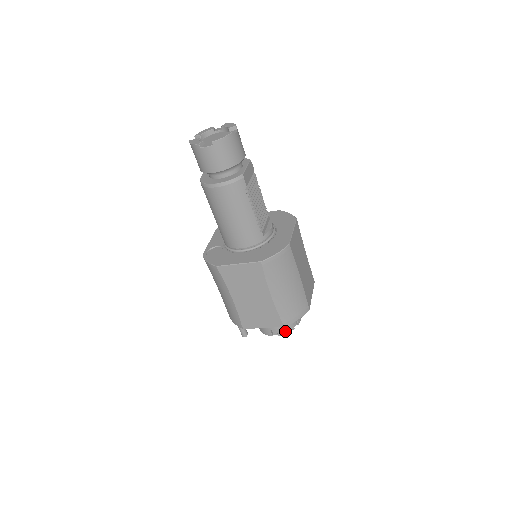
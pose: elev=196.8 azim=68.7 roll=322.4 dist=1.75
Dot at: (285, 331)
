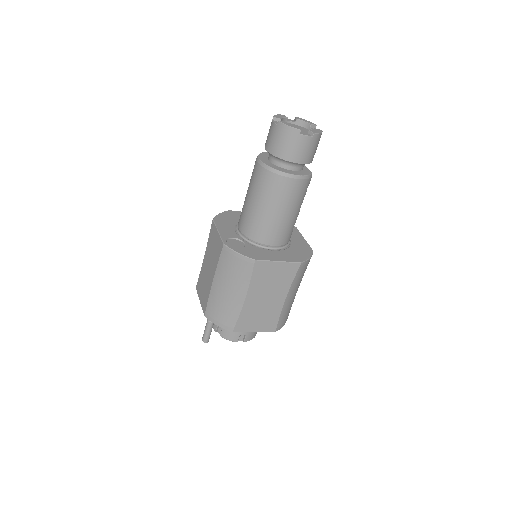
Dot at: (251, 337)
